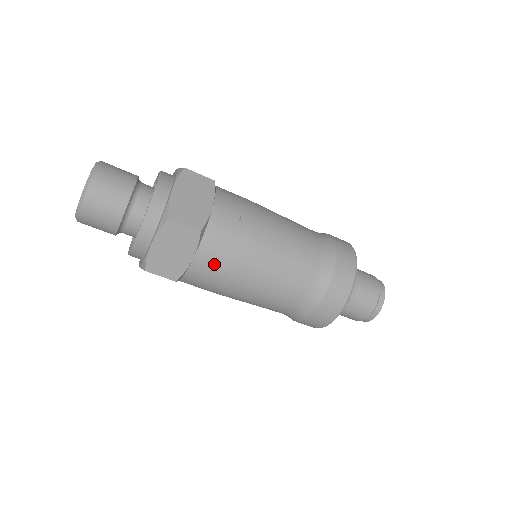
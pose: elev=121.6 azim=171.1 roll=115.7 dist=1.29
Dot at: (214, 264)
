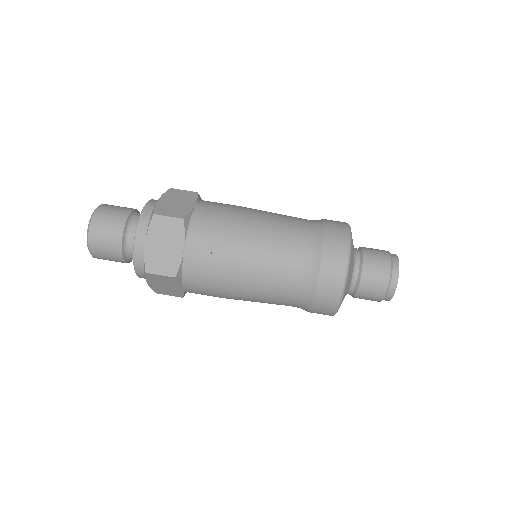
Dot at: (202, 291)
